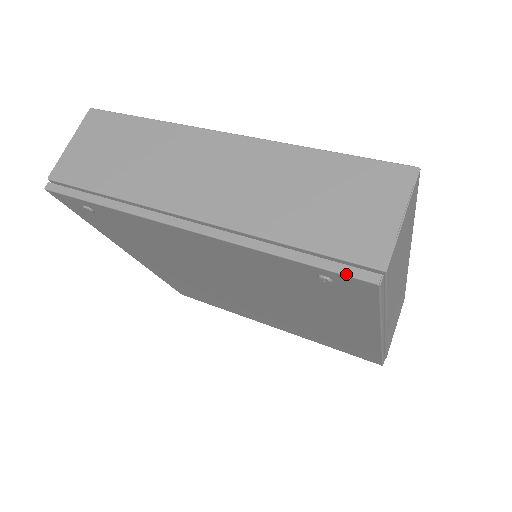
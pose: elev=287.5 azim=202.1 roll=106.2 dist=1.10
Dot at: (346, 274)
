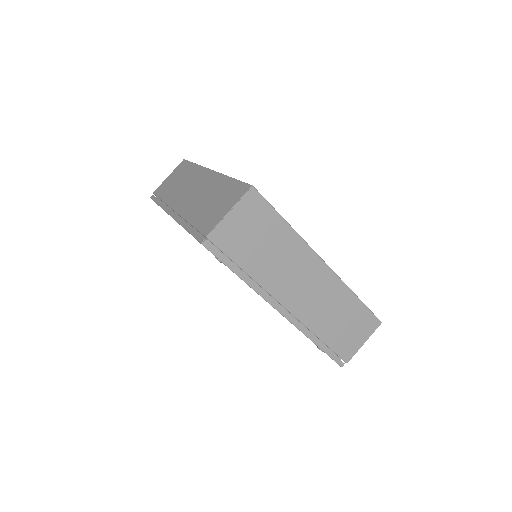
Dot at: (334, 360)
